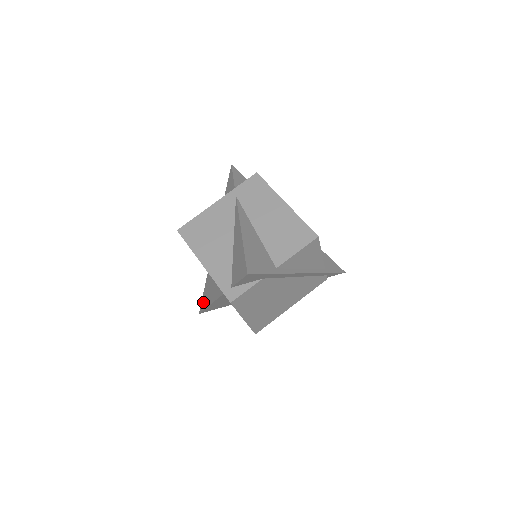
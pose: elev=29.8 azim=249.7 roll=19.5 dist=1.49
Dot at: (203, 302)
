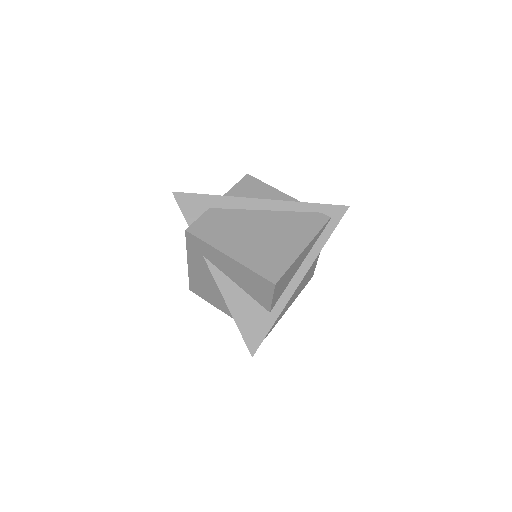
Dot at: occluded
